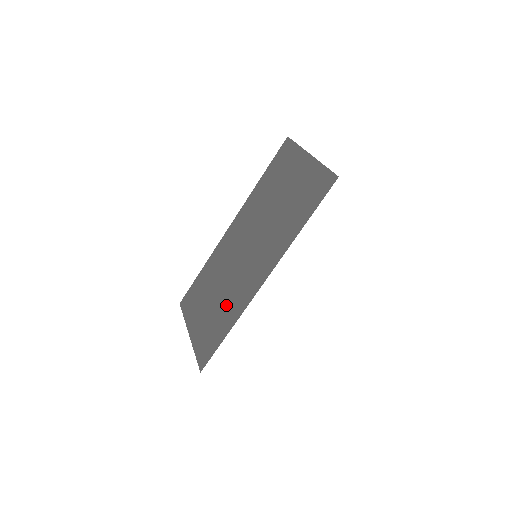
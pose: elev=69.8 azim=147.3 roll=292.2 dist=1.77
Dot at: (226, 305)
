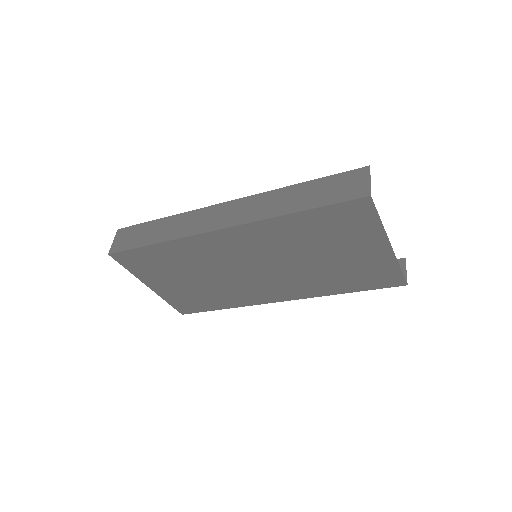
Dot at: (220, 293)
